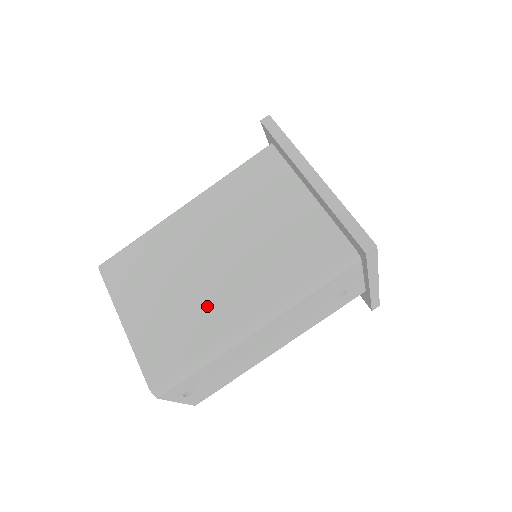
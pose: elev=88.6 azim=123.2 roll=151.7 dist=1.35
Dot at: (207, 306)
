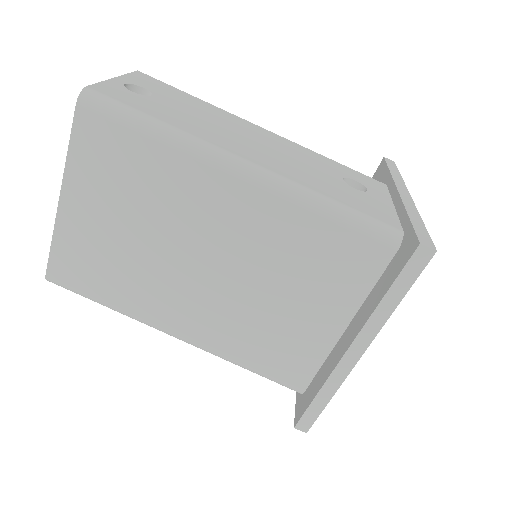
Dot at: (154, 287)
